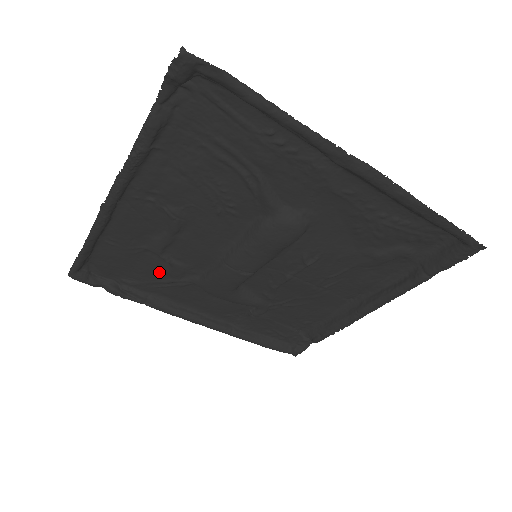
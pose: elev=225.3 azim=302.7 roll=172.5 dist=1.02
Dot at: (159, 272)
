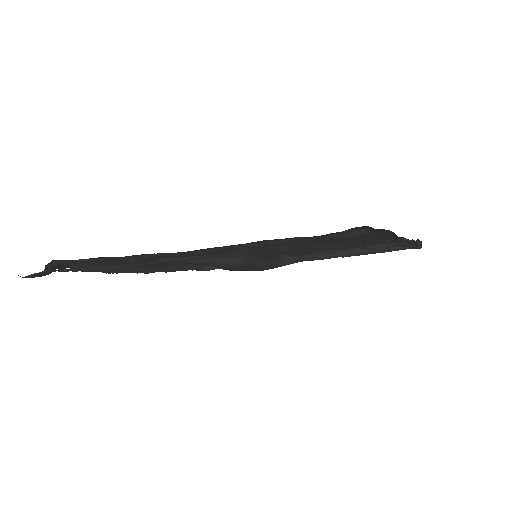
Dot at: occluded
